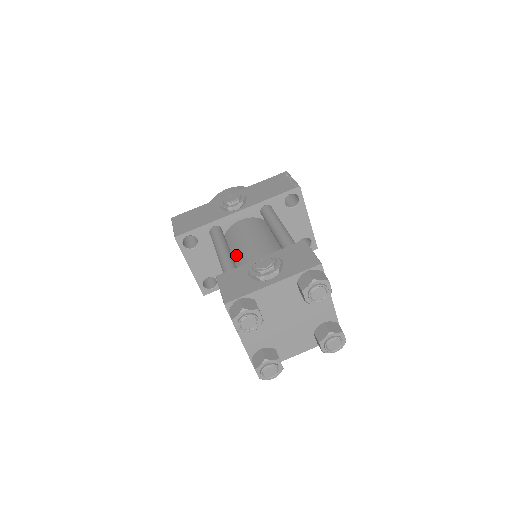
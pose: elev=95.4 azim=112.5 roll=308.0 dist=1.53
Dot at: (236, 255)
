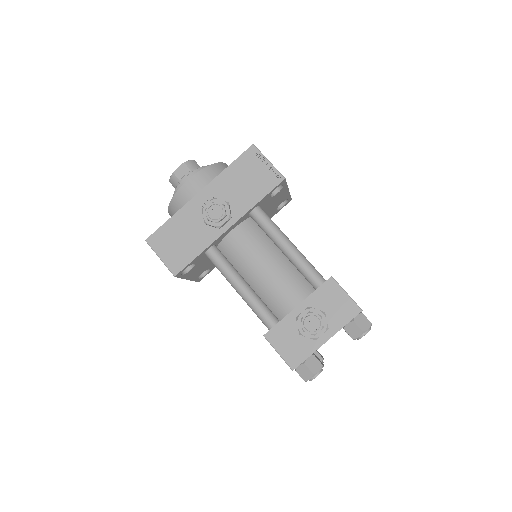
Dot at: (253, 283)
